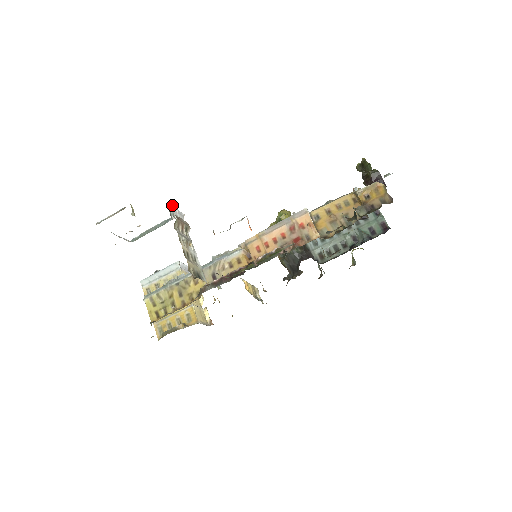
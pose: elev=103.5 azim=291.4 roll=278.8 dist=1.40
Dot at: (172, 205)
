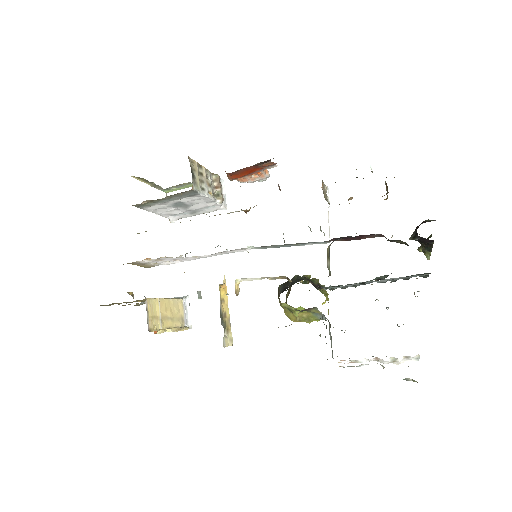
Dot at: (224, 186)
